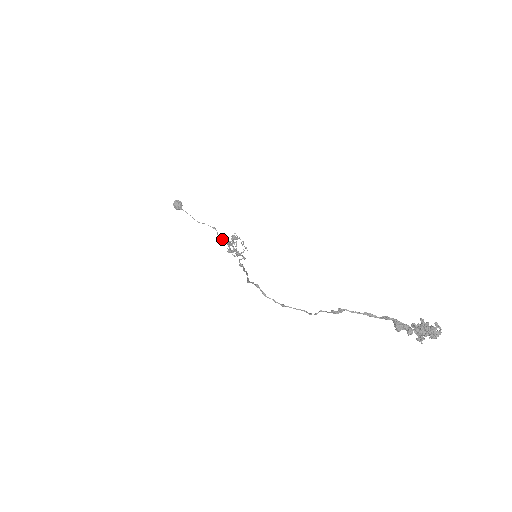
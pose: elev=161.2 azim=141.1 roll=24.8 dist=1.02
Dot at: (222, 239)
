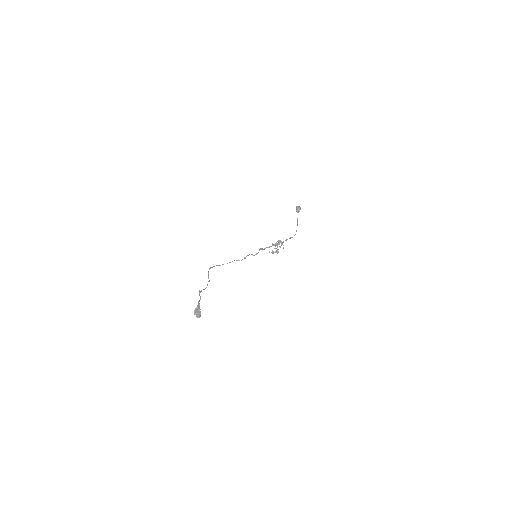
Dot at: (285, 240)
